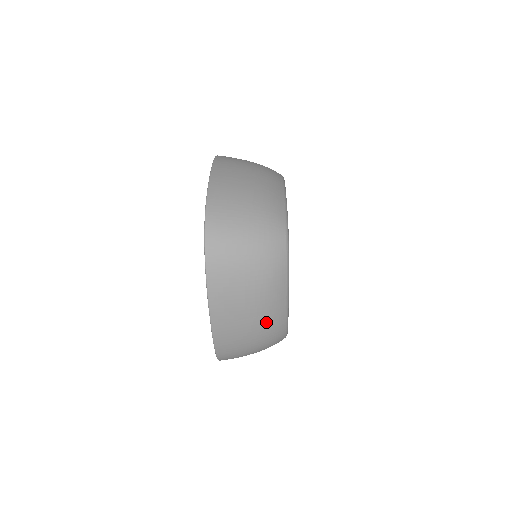
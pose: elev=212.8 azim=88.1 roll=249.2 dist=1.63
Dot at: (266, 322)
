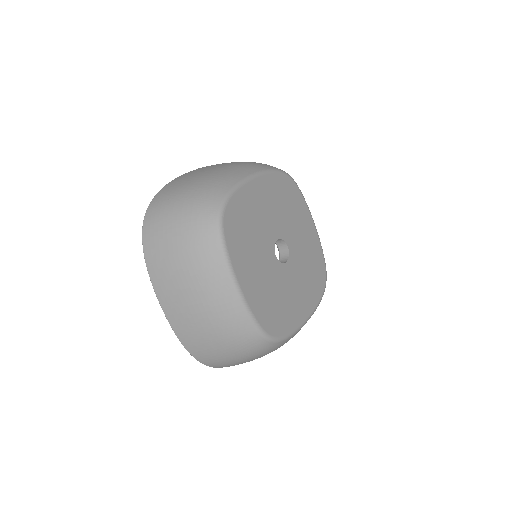
Dot at: occluded
